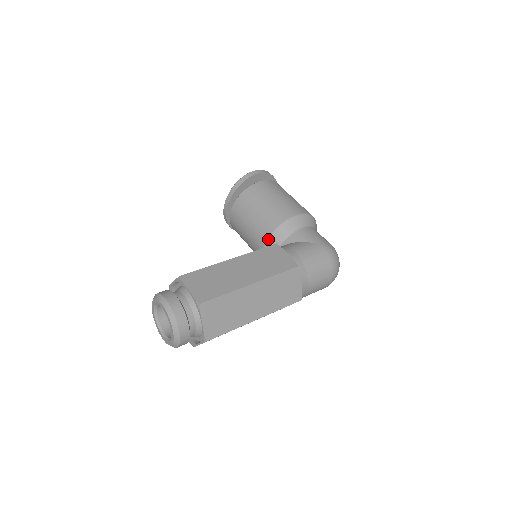
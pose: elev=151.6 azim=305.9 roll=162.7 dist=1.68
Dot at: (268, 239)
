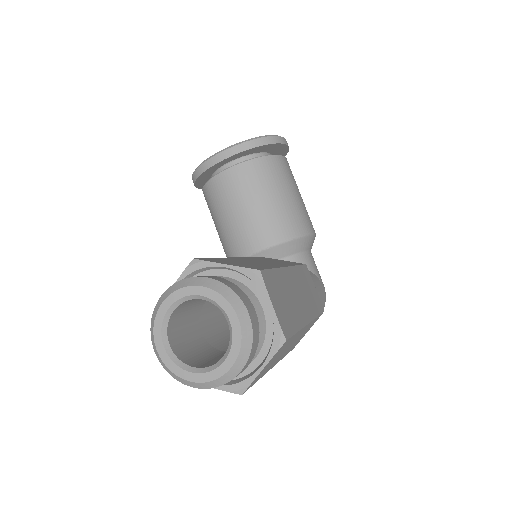
Dot at: (279, 243)
